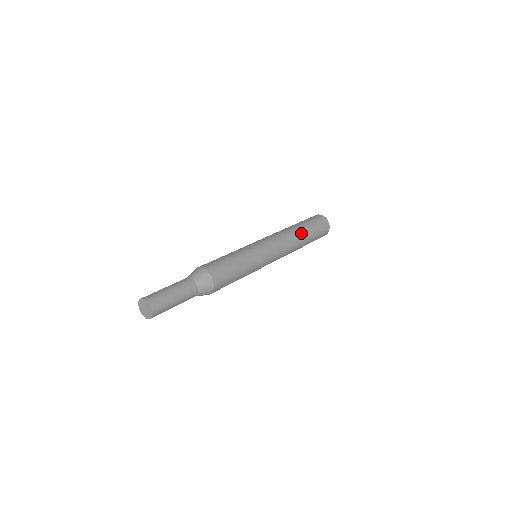
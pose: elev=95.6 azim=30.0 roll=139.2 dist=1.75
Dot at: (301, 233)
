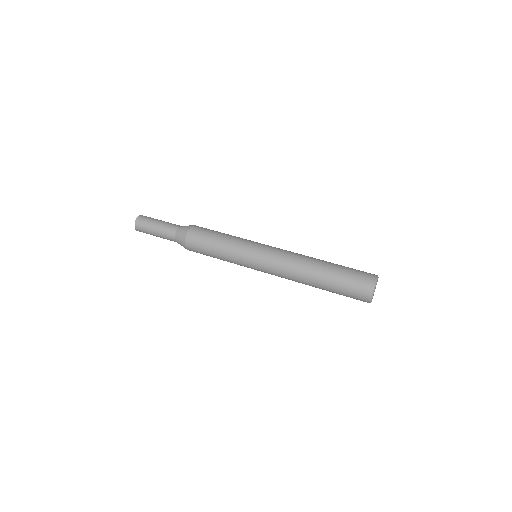
Dot at: (315, 275)
